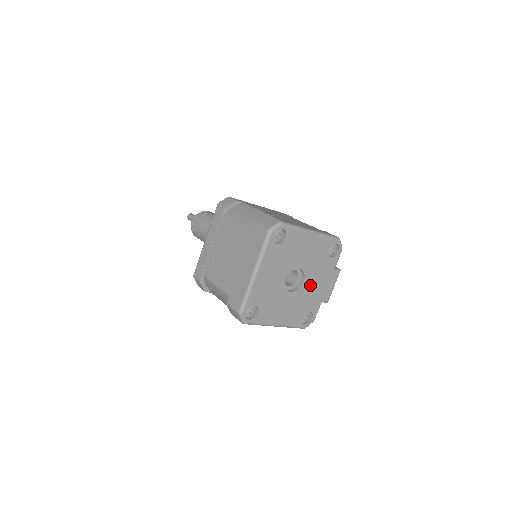
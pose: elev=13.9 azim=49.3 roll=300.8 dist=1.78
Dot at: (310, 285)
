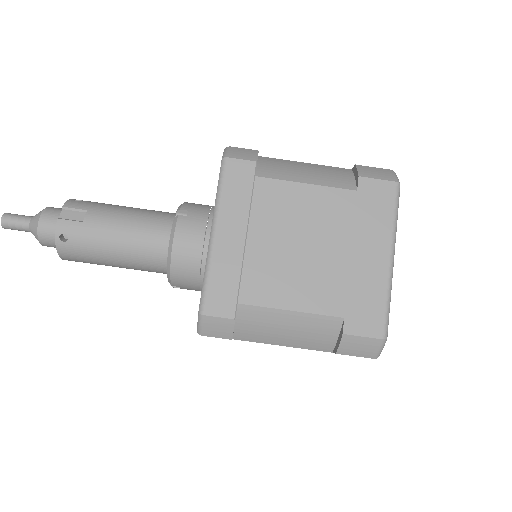
Dot at: occluded
